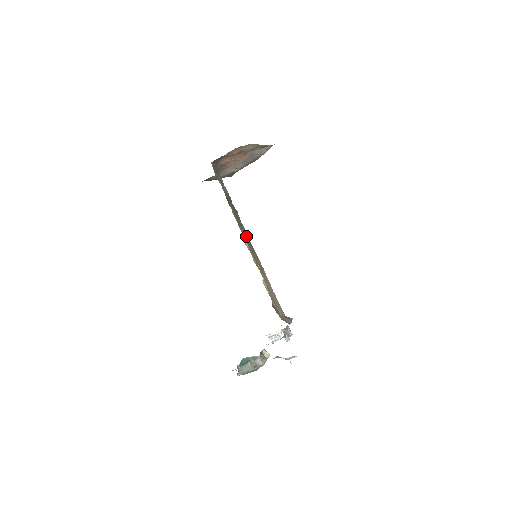
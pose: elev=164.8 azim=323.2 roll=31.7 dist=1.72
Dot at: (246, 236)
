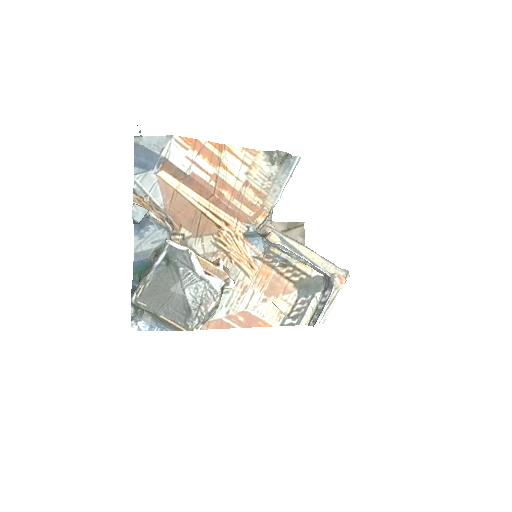
Dot at: occluded
